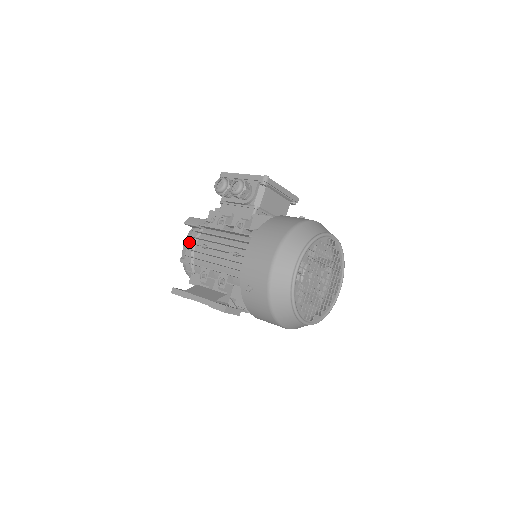
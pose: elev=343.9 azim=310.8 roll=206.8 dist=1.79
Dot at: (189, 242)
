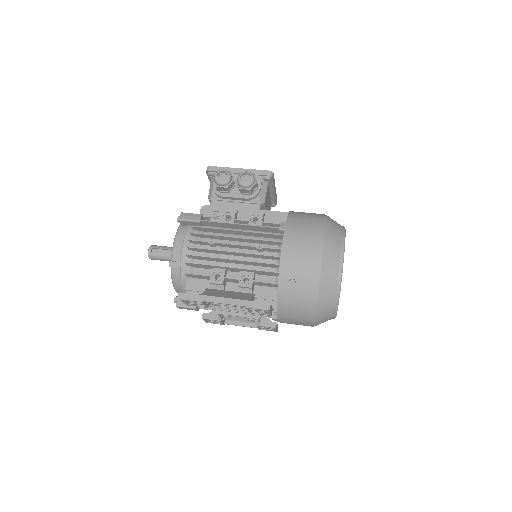
Dot at: (192, 240)
